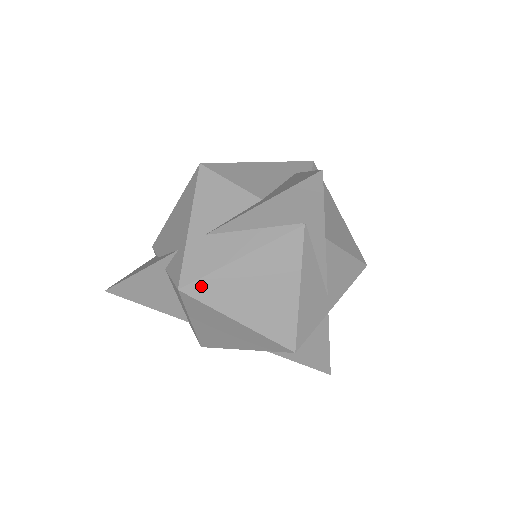
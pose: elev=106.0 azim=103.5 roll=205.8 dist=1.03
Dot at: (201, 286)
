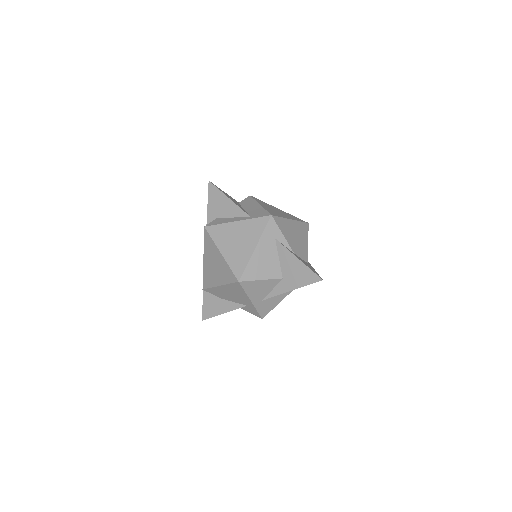
Dot at: occluded
